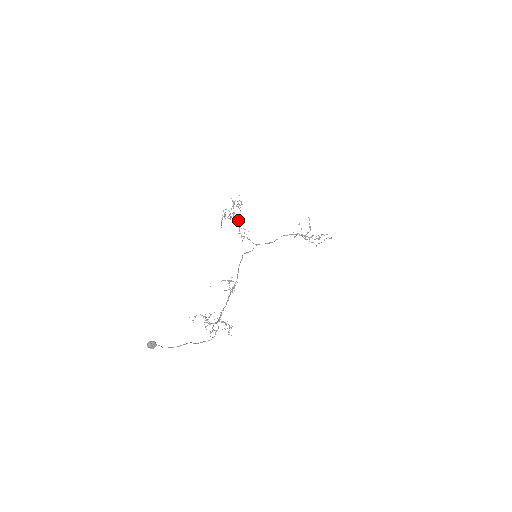
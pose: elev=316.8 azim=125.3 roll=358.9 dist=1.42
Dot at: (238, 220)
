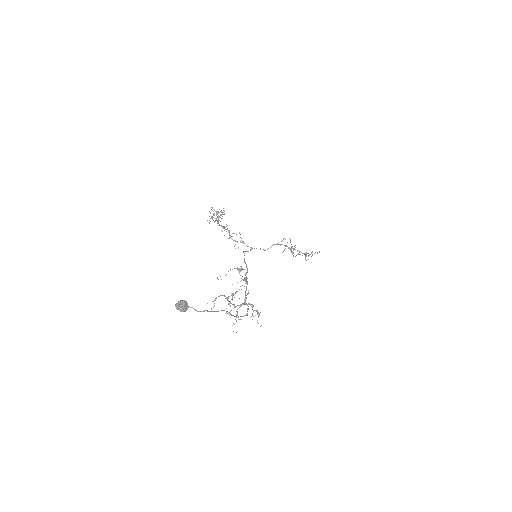
Dot at: occluded
